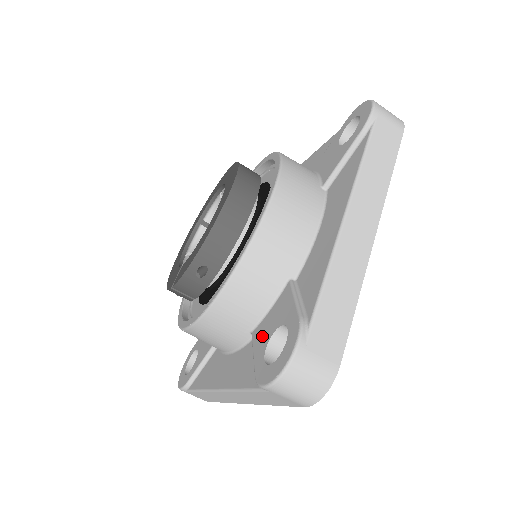
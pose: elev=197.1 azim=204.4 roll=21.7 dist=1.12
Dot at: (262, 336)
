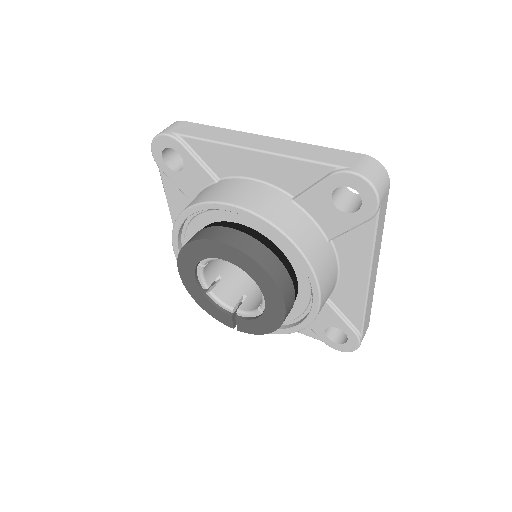
Dot at: (315, 323)
